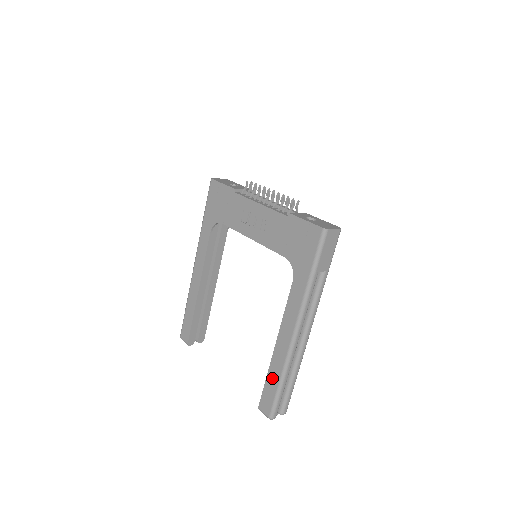
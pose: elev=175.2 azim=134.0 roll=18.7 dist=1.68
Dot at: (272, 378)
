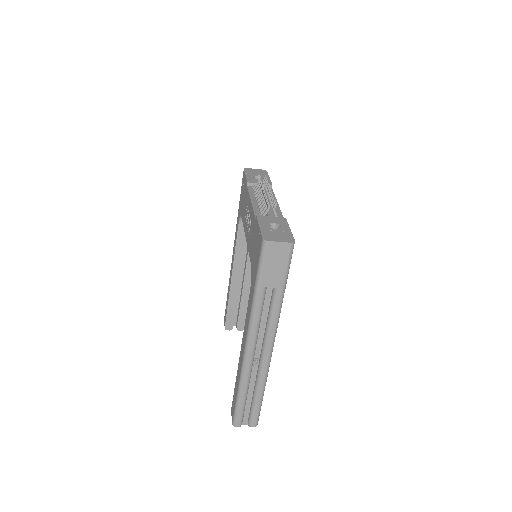
Dot at: (236, 386)
